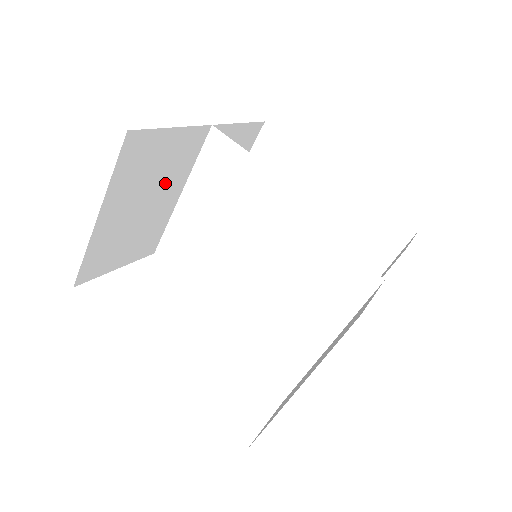
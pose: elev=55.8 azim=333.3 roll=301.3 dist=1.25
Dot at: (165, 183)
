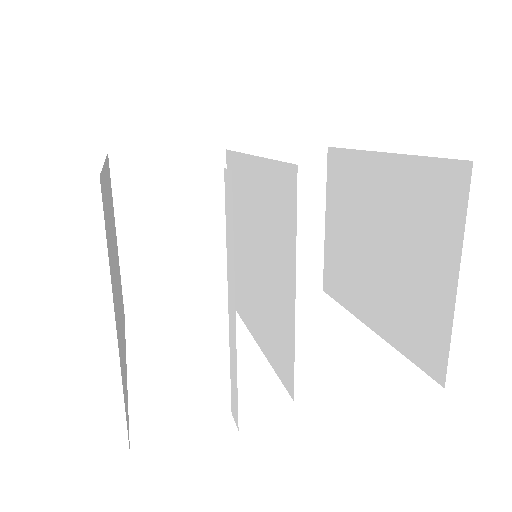
Dot at: (193, 212)
